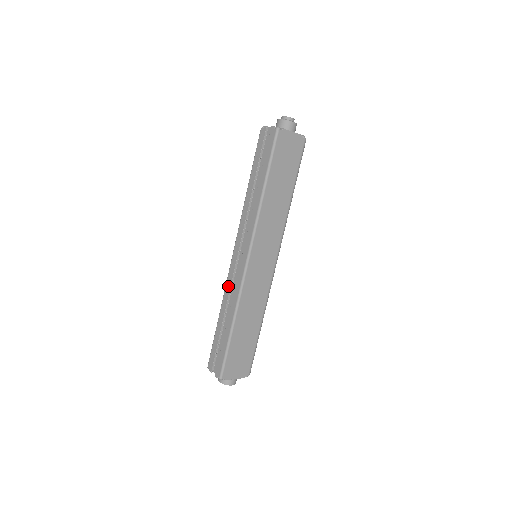
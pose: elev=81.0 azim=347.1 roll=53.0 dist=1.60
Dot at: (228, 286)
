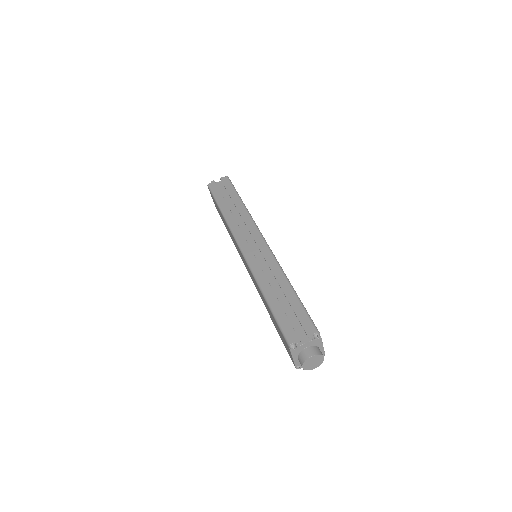
Dot at: (256, 268)
